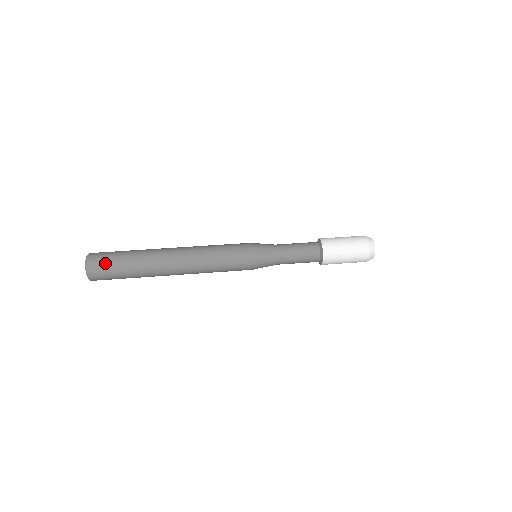
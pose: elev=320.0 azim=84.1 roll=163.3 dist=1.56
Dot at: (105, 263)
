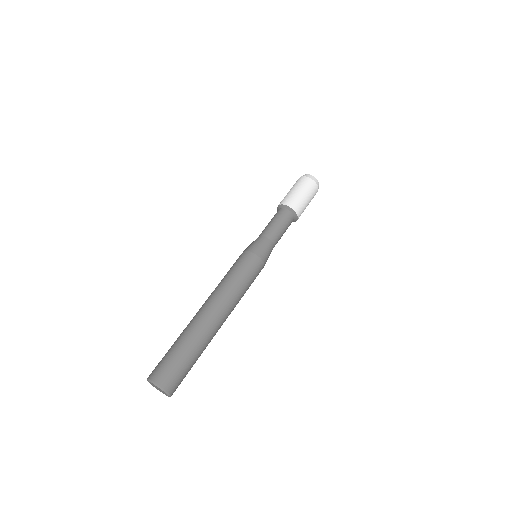
Dot at: (165, 365)
